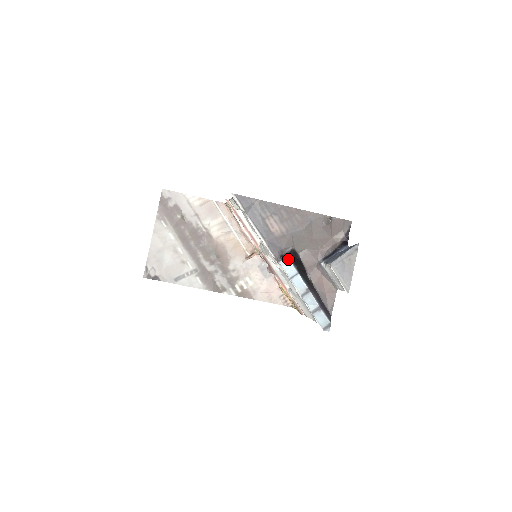
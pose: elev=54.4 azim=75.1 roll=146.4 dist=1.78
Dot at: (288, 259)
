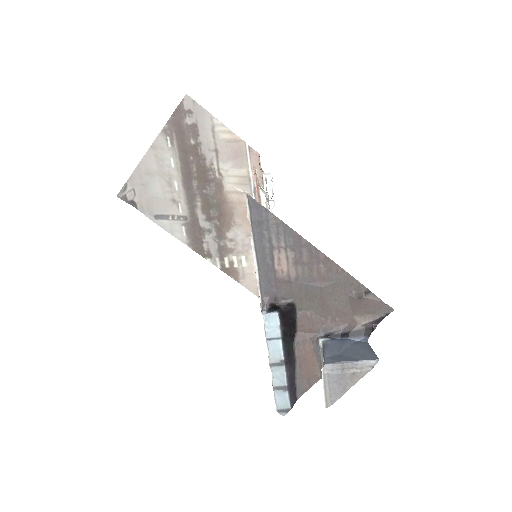
Dot at: (277, 316)
